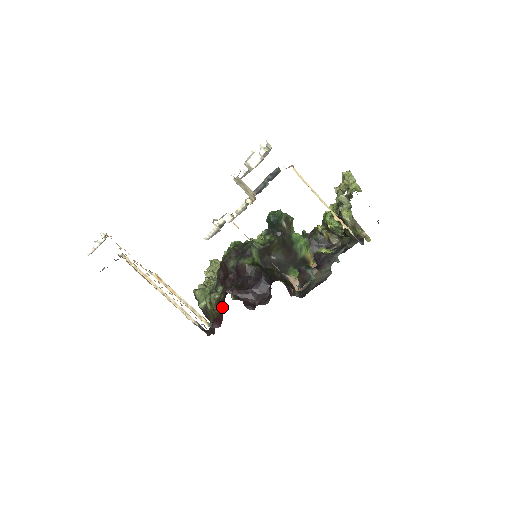
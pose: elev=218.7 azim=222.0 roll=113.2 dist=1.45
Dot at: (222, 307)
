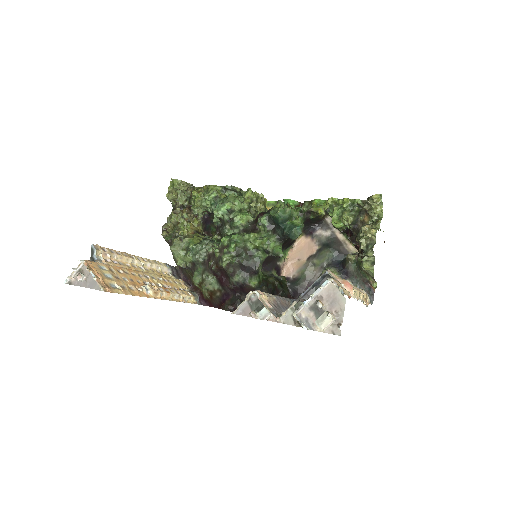
Dot at: (218, 304)
